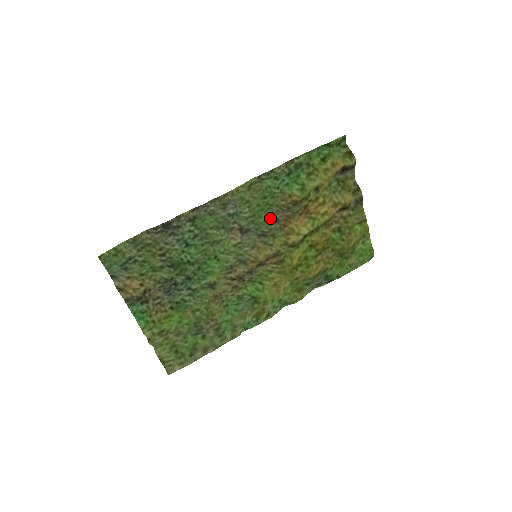
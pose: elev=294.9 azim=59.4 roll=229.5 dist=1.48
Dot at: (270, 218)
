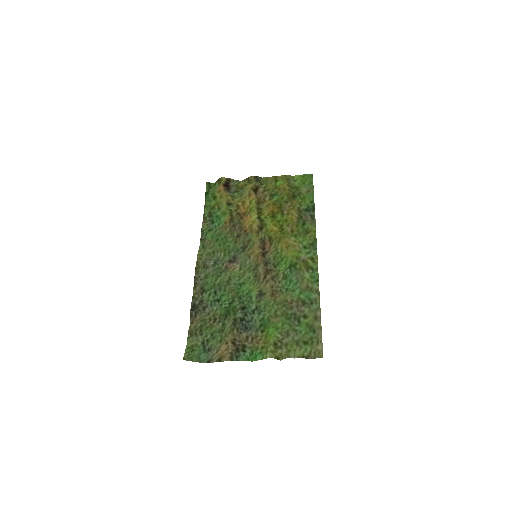
Dot at: (234, 240)
